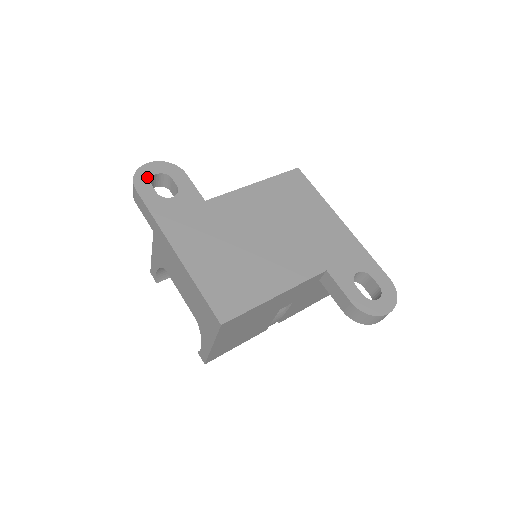
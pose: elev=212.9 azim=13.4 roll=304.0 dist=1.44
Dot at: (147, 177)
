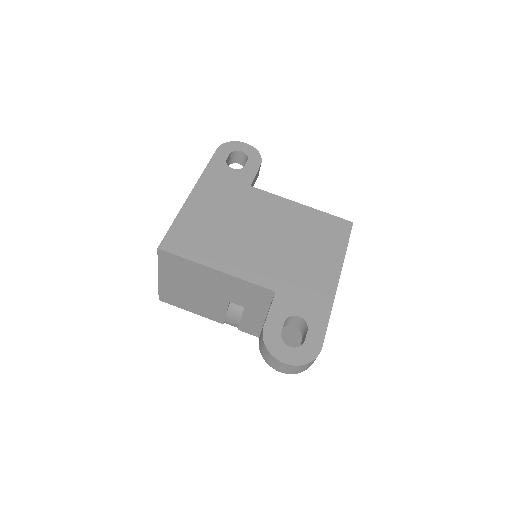
Dot at: (233, 148)
